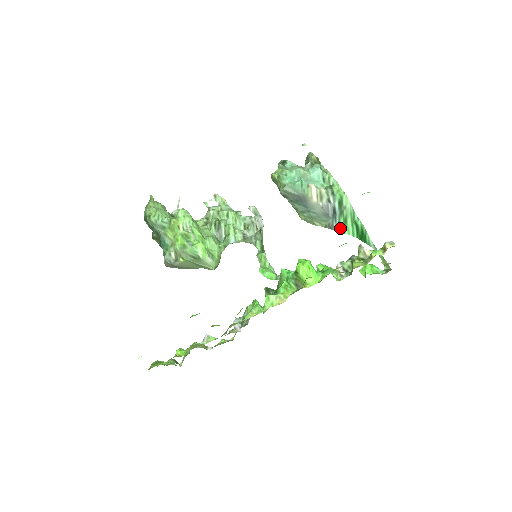
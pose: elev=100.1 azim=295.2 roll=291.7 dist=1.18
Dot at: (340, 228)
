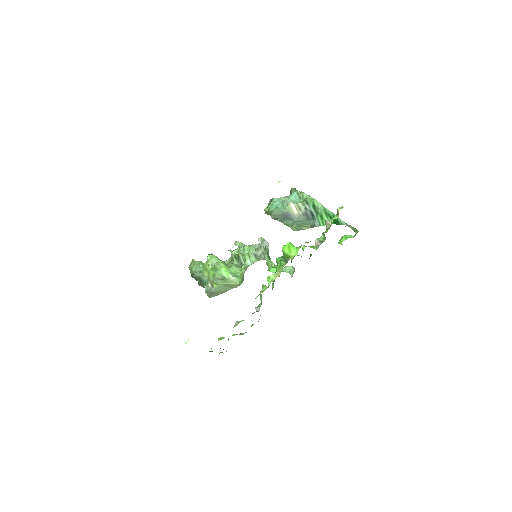
Dot at: (320, 223)
